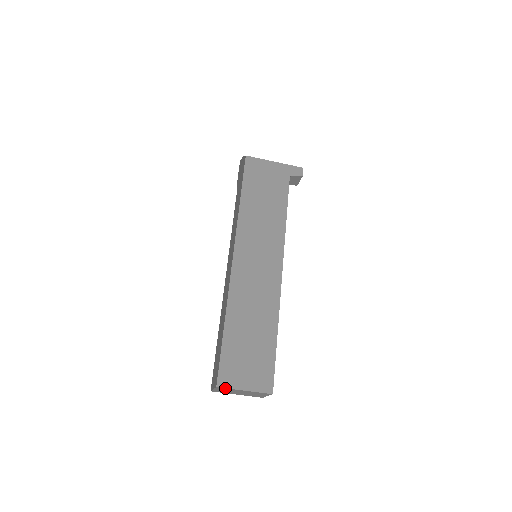
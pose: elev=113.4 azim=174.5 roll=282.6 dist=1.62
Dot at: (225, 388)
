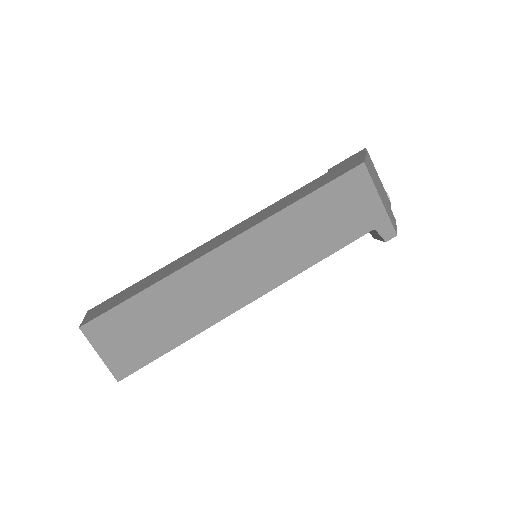
Dot at: (86, 335)
